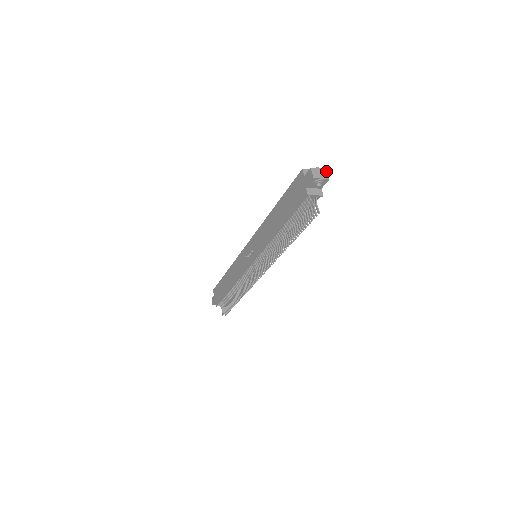
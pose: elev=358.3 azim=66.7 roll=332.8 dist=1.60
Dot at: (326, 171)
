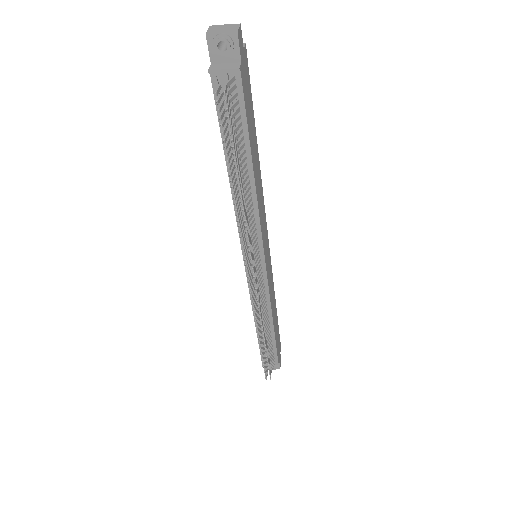
Dot at: (237, 25)
